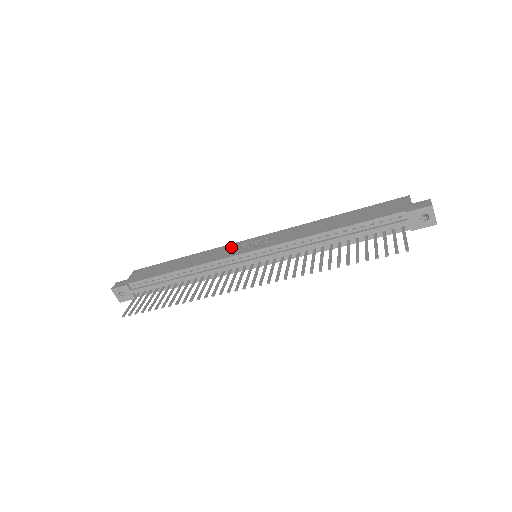
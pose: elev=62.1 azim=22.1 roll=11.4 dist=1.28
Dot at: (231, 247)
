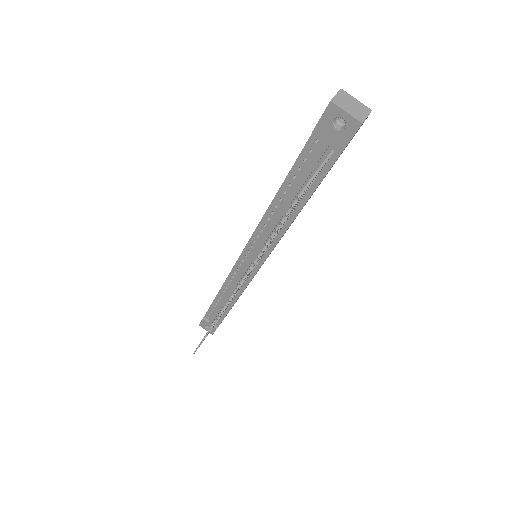
Dot at: occluded
